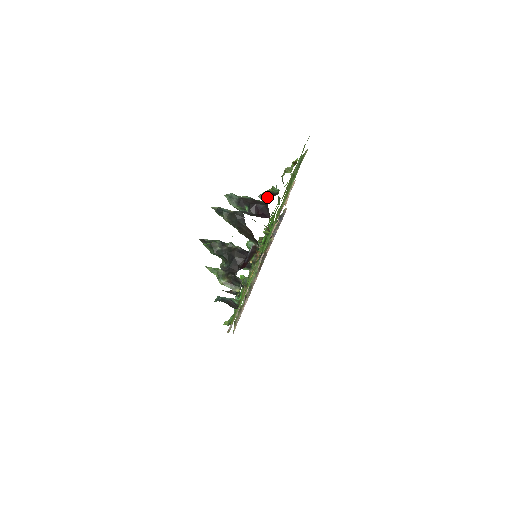
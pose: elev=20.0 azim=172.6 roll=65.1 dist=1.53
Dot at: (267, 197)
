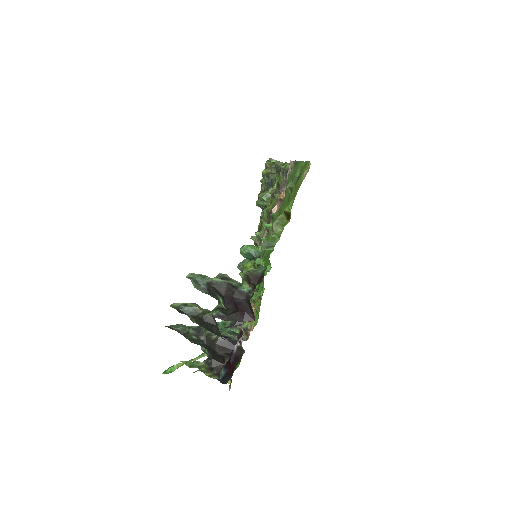
Dot at: (248, 283)
